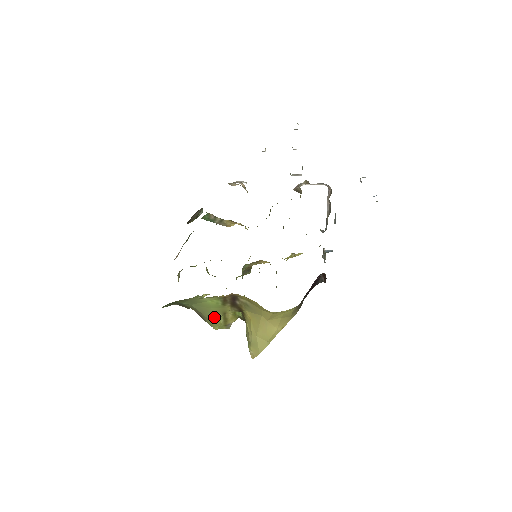
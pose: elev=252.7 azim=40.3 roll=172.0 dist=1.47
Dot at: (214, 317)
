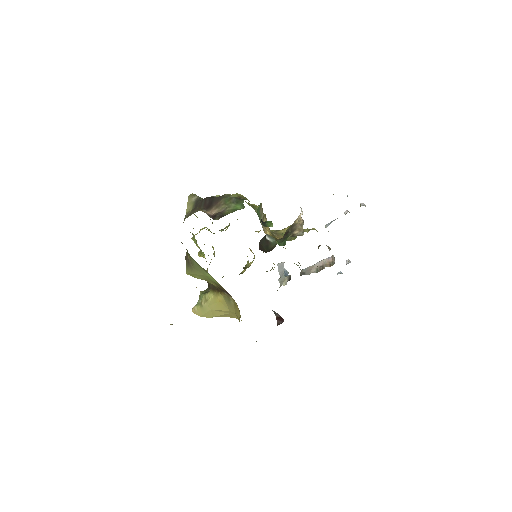
Dot at: (198, 275)
